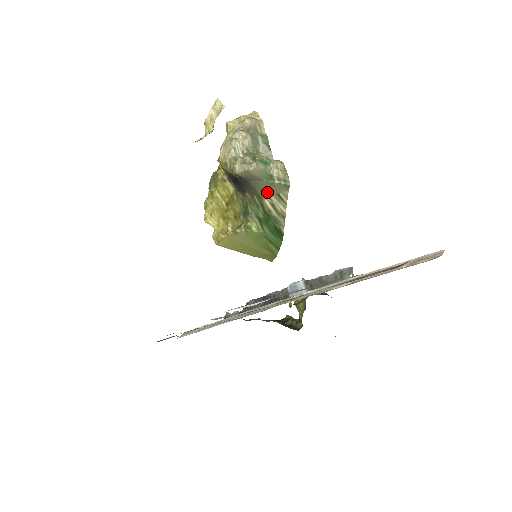
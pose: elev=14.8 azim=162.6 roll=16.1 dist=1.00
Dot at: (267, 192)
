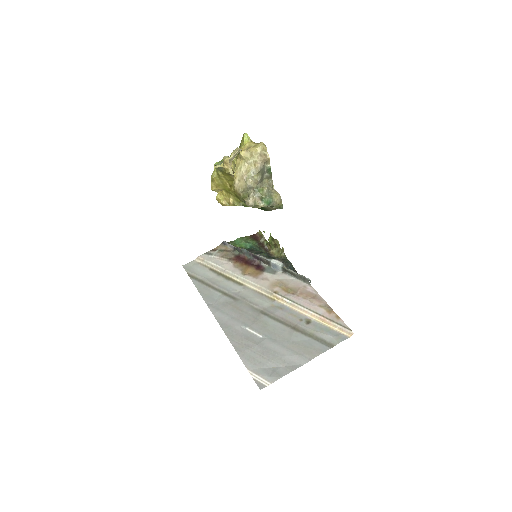
Dot at: occluded
